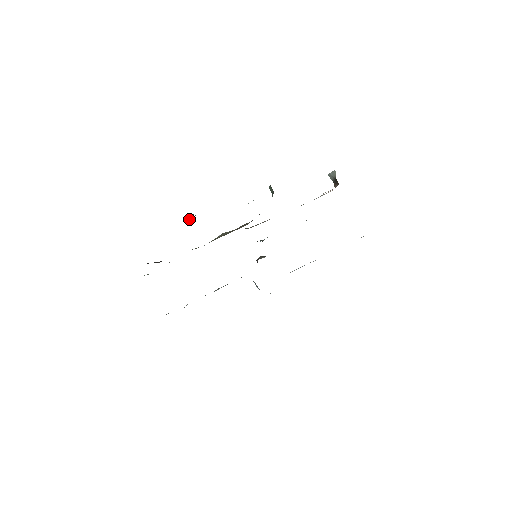
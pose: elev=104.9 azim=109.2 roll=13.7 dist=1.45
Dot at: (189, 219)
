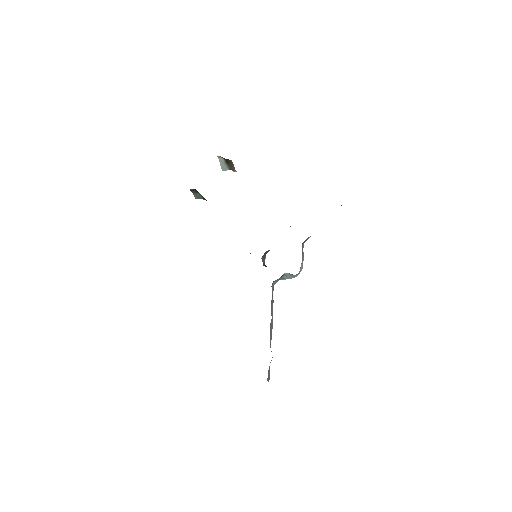
Dot at: occluded
